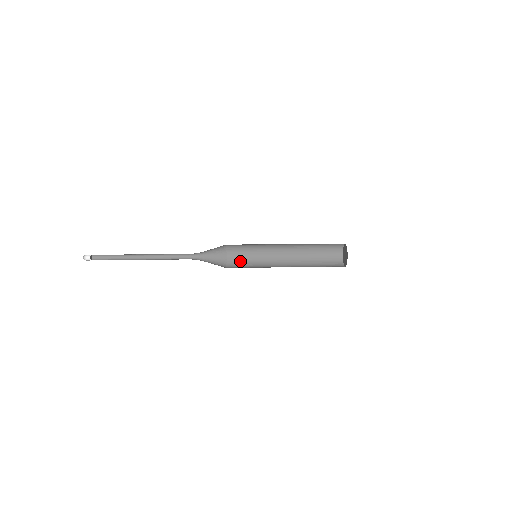
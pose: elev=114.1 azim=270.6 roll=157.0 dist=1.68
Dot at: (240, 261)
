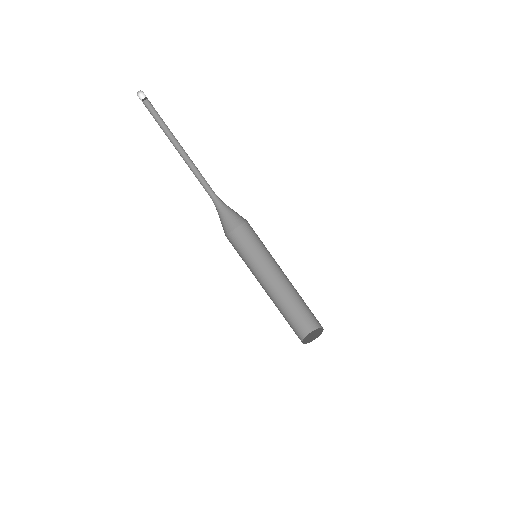
Dot at: (237, 246)
